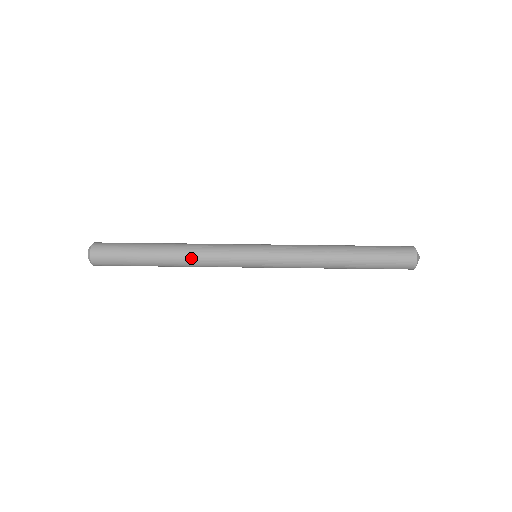
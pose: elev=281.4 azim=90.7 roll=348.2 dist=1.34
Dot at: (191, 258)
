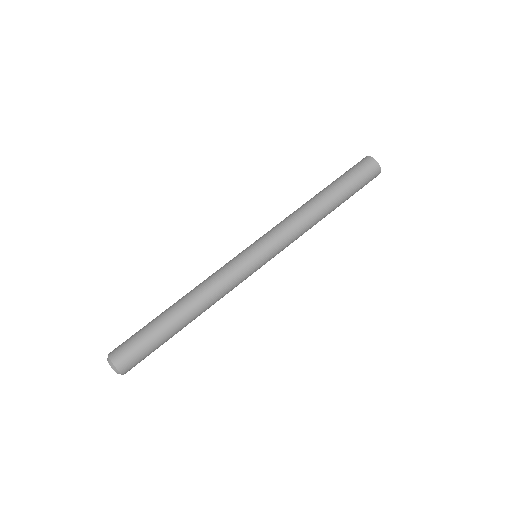
Dot at: (199, 289)
